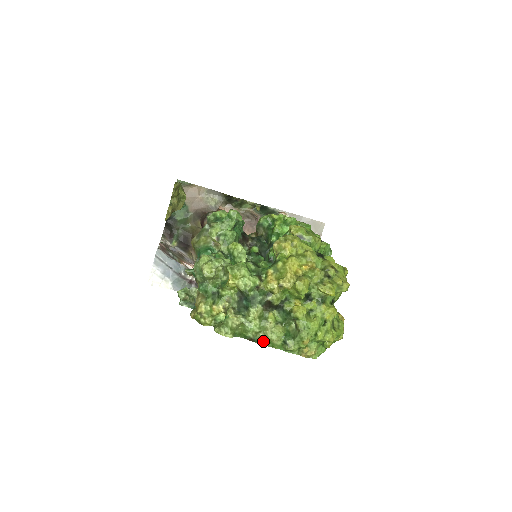
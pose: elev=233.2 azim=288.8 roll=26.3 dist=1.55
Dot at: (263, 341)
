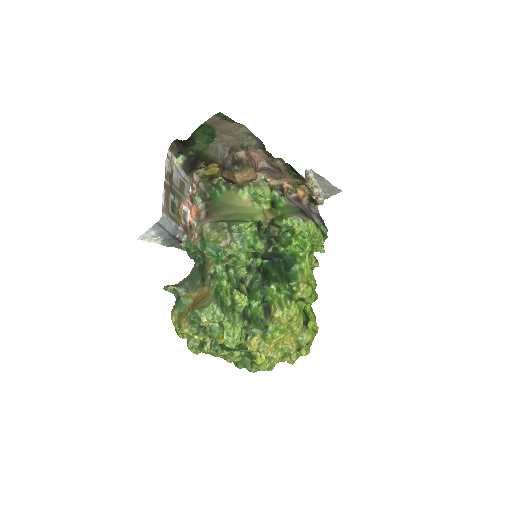
Dot at: occluded
